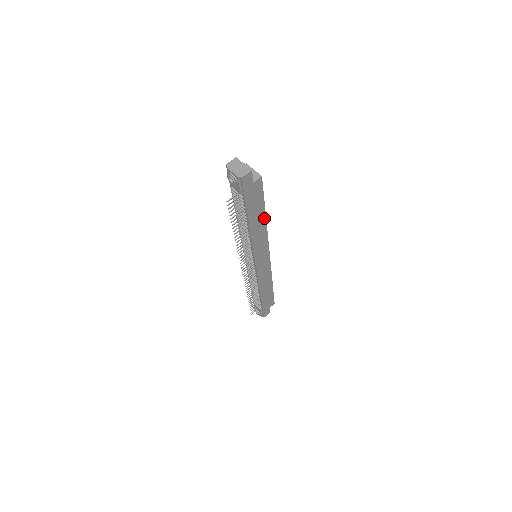
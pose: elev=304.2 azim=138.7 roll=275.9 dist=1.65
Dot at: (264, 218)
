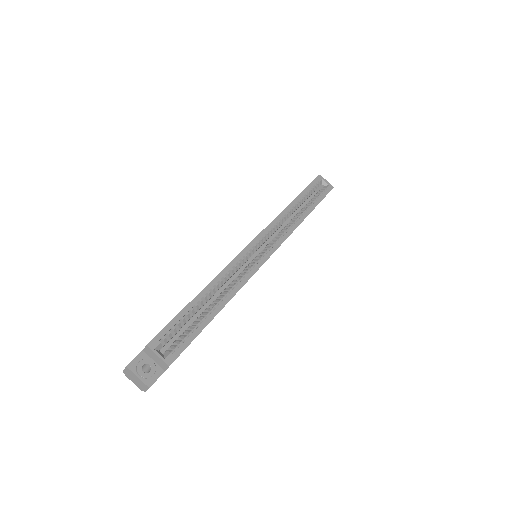
Dot at: (220, 310)
